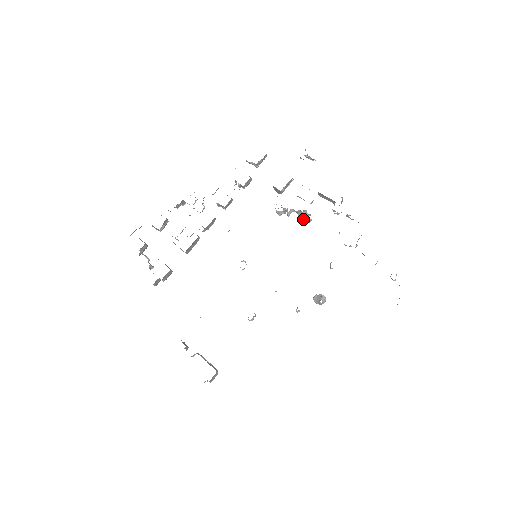
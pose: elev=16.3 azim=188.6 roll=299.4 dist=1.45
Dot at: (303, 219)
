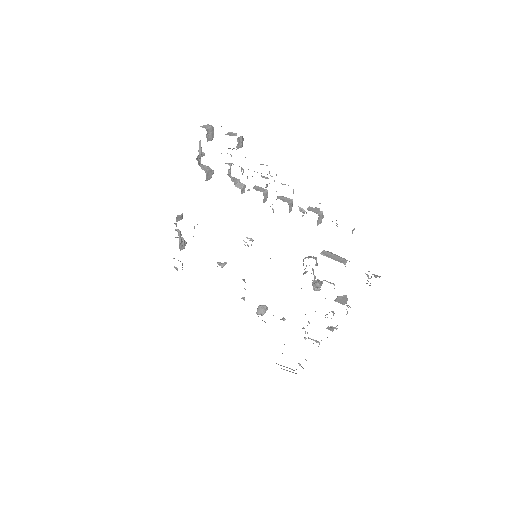
Dot at: (313, 284)
